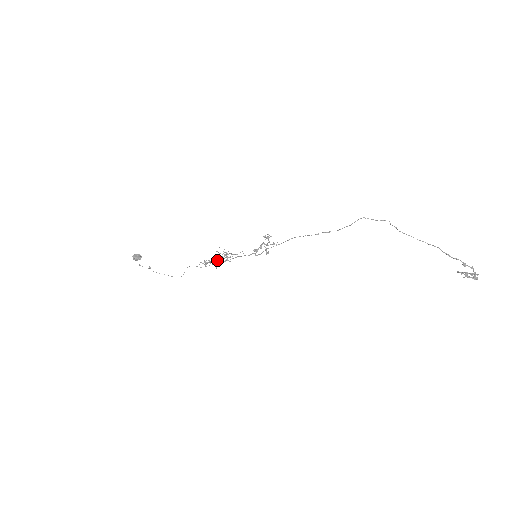
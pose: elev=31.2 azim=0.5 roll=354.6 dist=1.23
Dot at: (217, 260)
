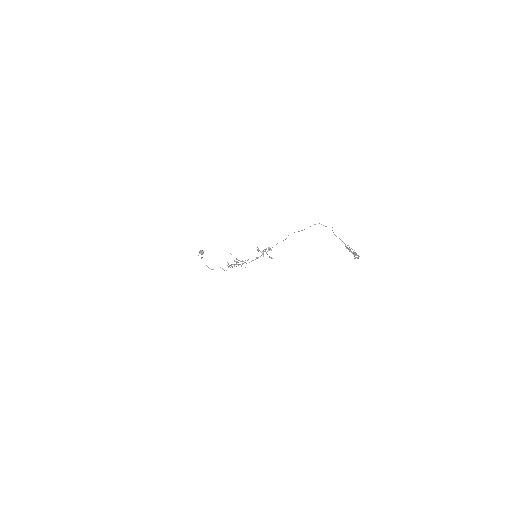
Dot at: (236, 262)
